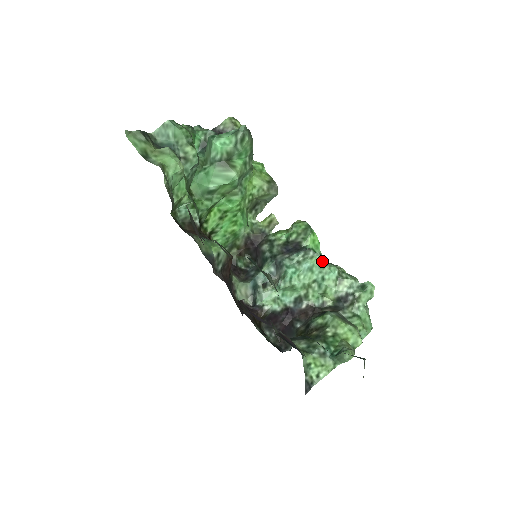
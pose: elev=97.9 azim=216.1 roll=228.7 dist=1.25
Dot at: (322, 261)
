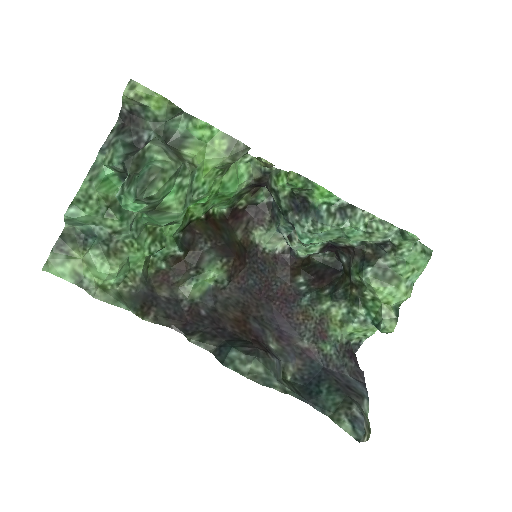
Dot at: (337, 227)
